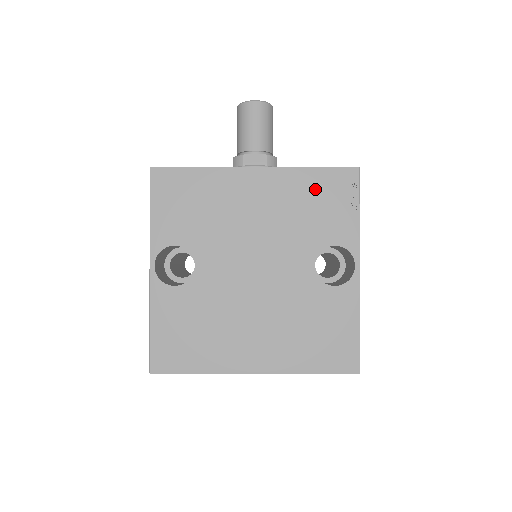
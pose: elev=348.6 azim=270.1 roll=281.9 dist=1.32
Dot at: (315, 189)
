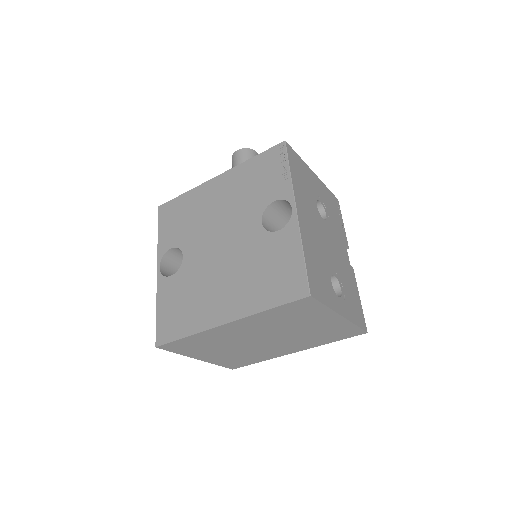
Dot at: (256, 170)
